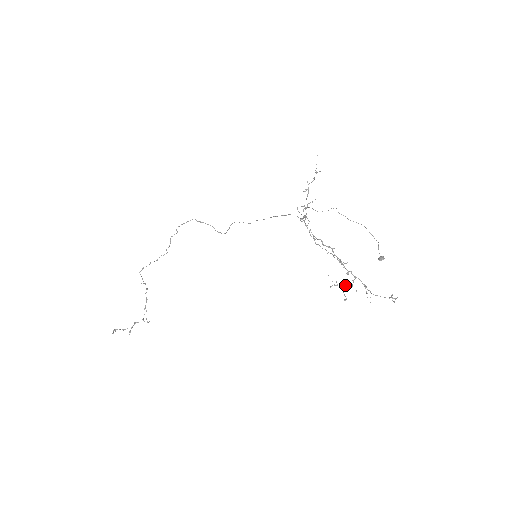
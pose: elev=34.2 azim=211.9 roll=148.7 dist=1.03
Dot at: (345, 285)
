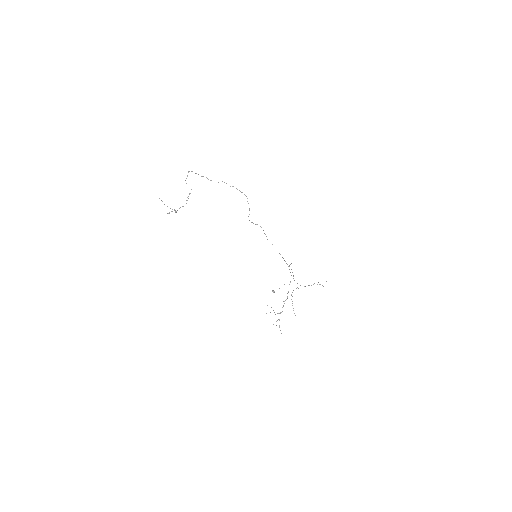
Dot at: (274, 312)
